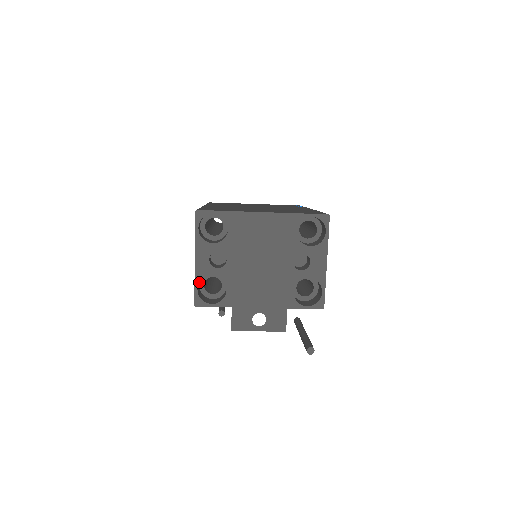
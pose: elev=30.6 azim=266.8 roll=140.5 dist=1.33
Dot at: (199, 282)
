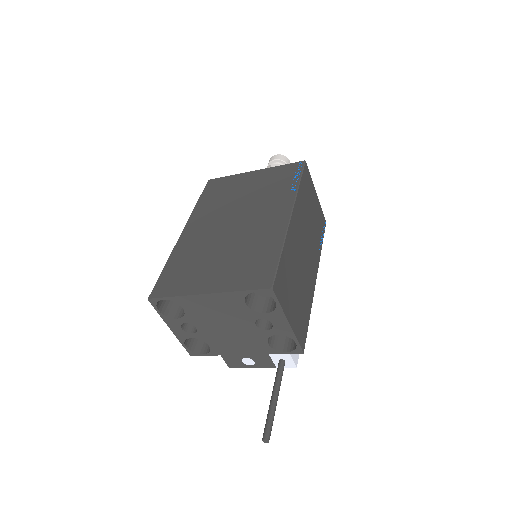
Dot at: occluded
